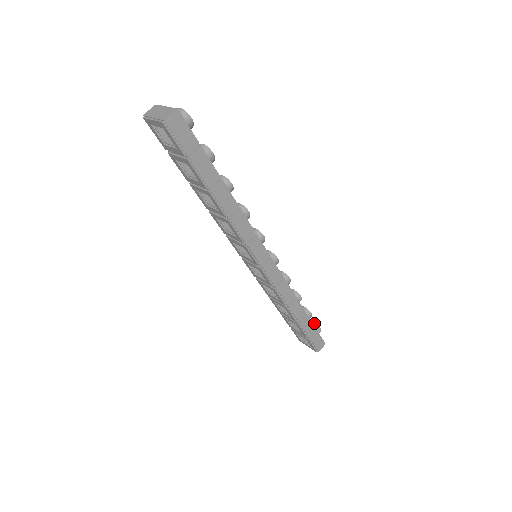
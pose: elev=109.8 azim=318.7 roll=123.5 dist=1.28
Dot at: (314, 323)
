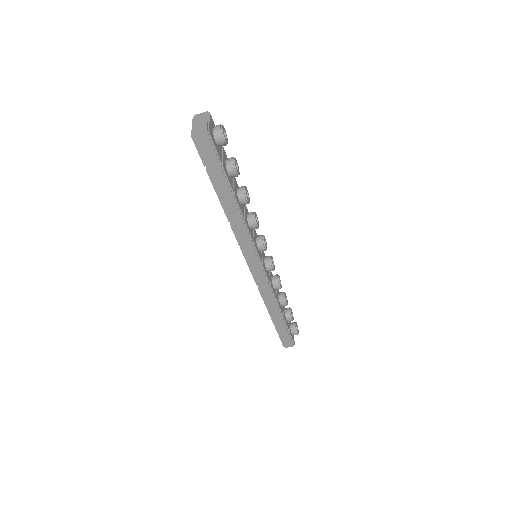
Dot at: (295, 326)
